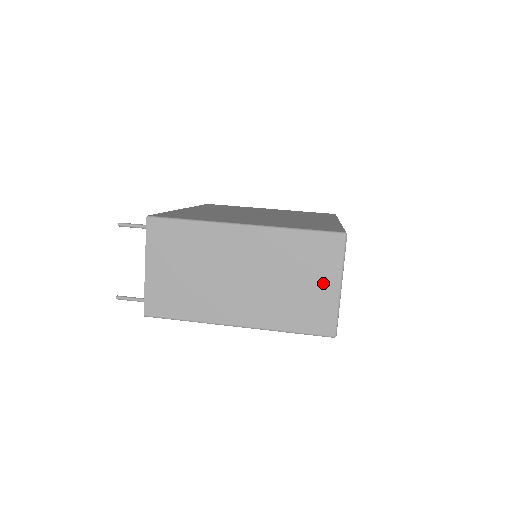
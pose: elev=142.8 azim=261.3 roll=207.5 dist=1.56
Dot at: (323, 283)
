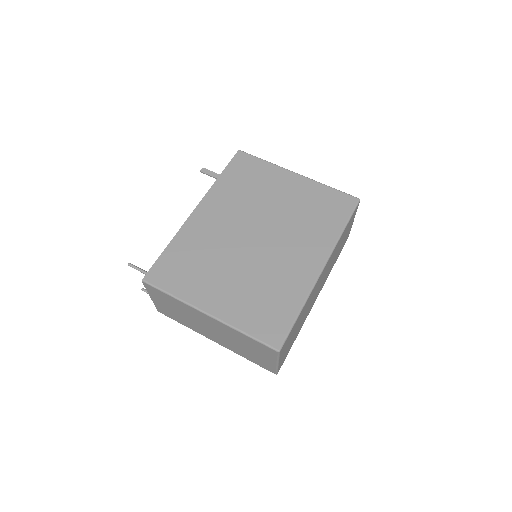
Dot at: (265, 358)
